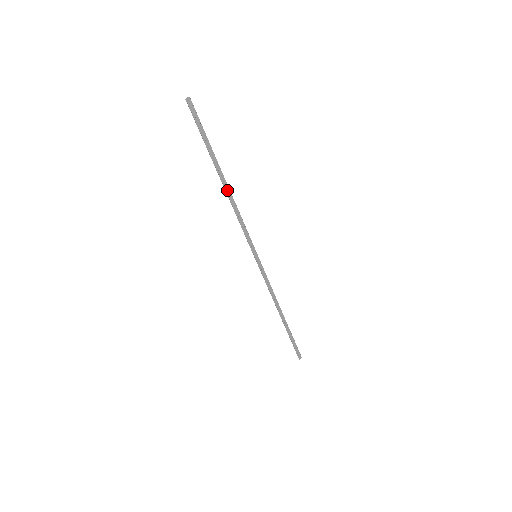
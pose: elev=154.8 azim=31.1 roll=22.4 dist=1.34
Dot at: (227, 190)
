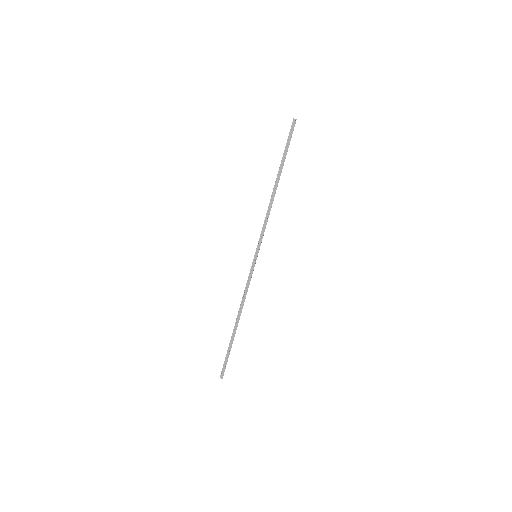
Dot at: (274, 192)
